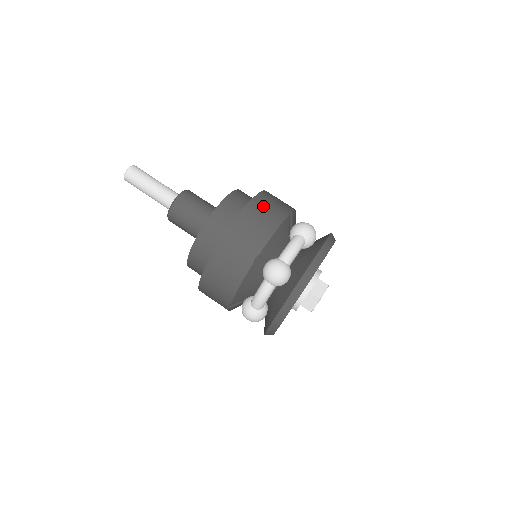
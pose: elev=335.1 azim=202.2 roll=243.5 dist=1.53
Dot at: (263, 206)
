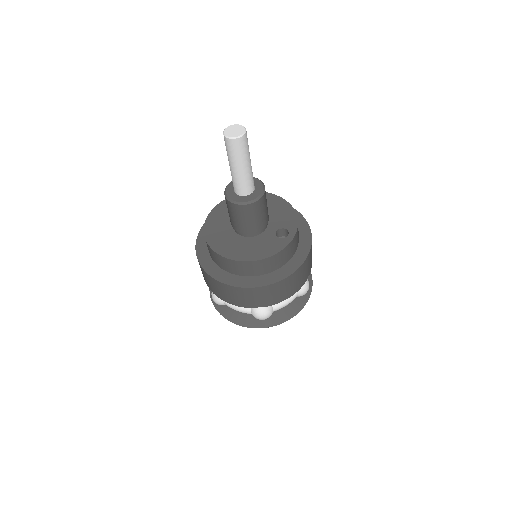
Dot at: (301, 274)
